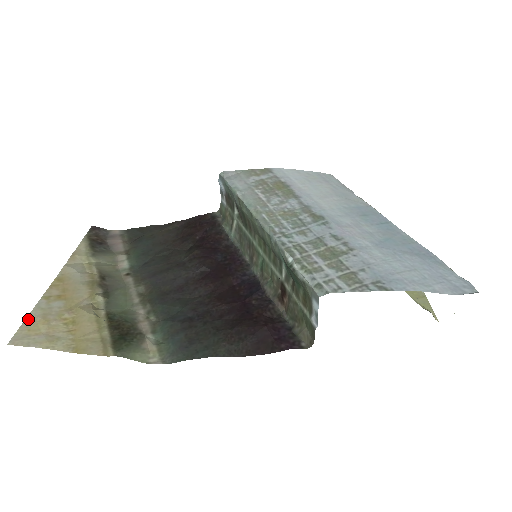
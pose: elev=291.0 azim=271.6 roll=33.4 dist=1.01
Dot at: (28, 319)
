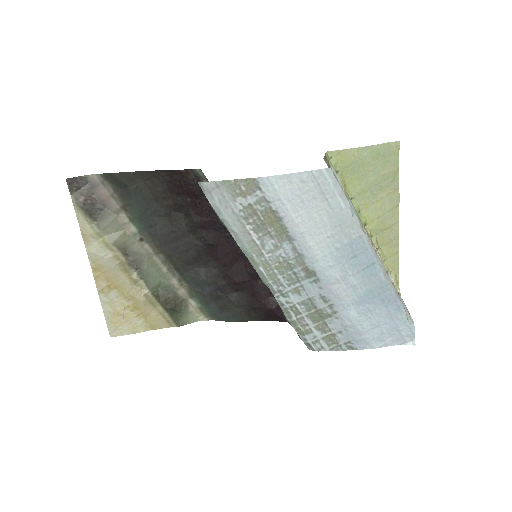
Dot at: (106, 315)
